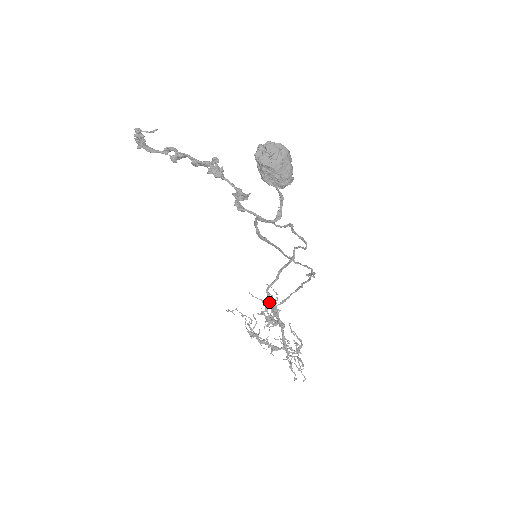
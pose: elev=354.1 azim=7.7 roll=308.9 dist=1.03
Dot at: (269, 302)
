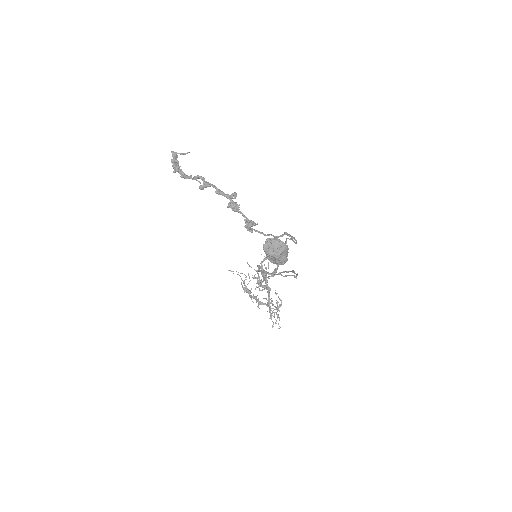
Dot at: occluded
